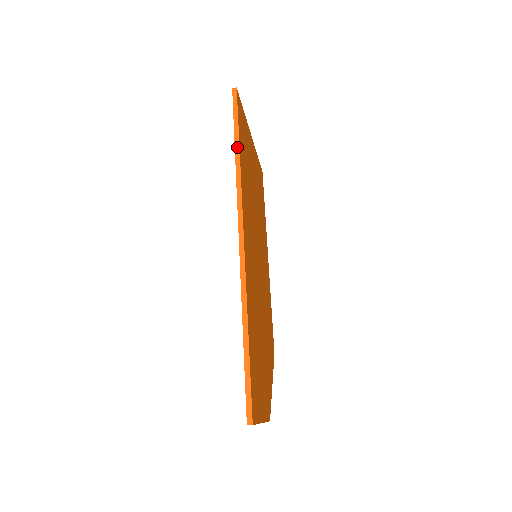
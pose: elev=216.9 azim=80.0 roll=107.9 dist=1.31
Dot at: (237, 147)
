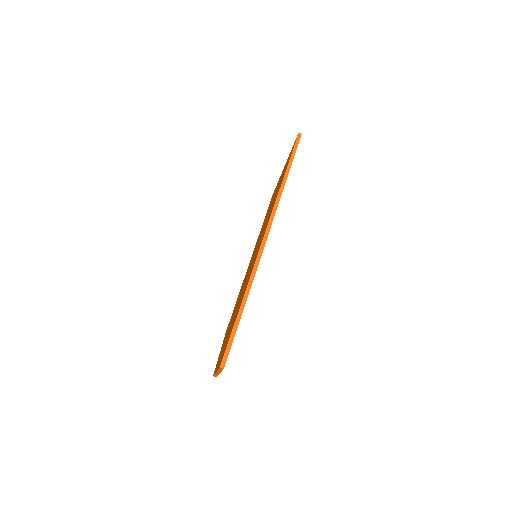
Dot at: (286, 176)
